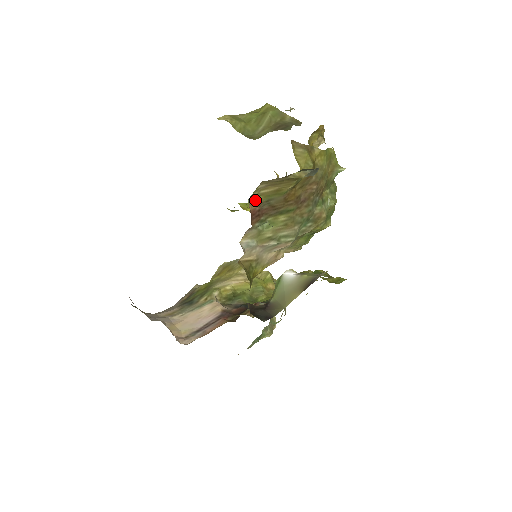
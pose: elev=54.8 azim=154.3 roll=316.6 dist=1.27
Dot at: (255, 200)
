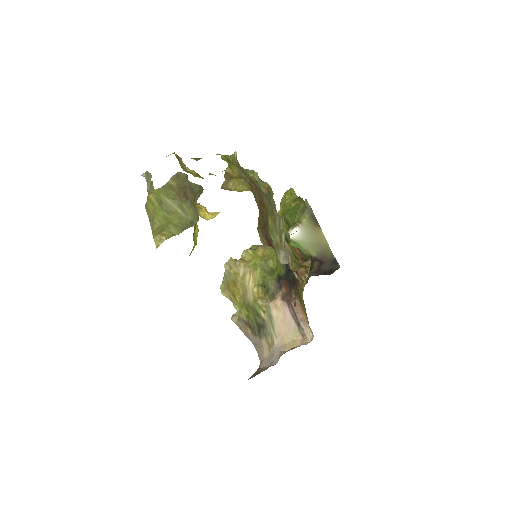
Dot at: (261, 239)
